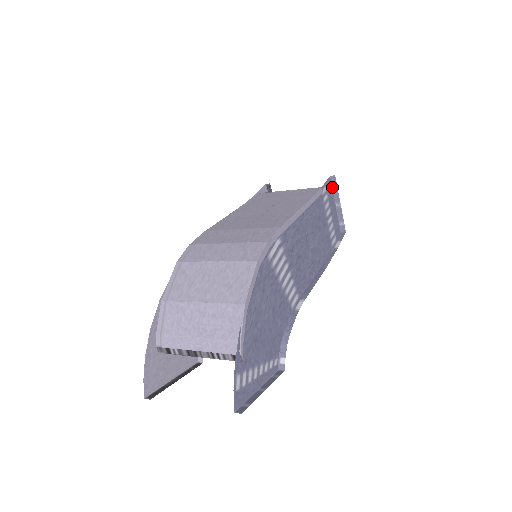
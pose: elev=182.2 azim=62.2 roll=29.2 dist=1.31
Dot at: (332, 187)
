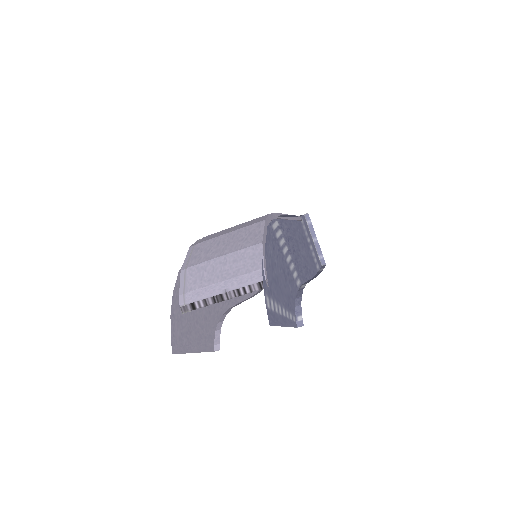
Dot at: (307, 224)
